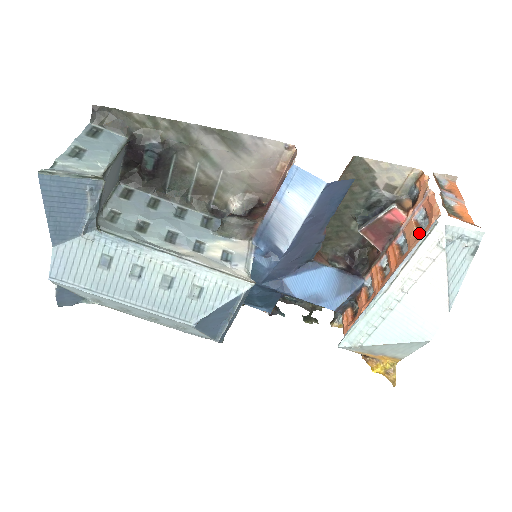
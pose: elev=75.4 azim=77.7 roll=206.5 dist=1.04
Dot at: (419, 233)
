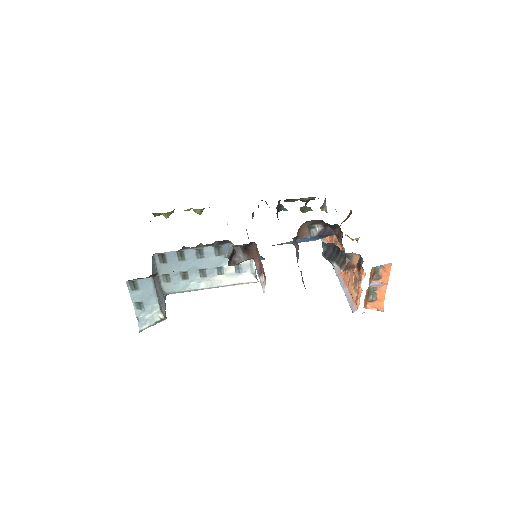
Dot at: (354, 287)
